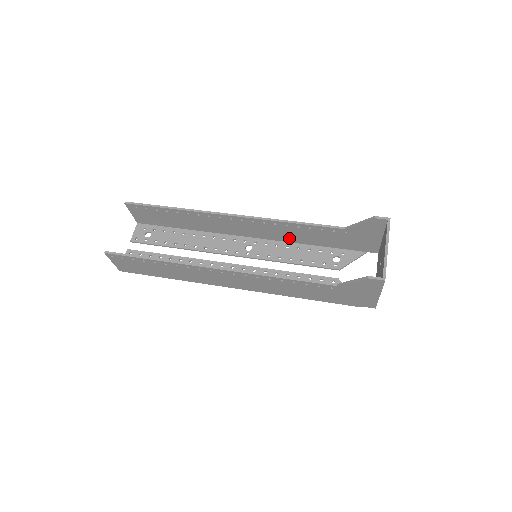
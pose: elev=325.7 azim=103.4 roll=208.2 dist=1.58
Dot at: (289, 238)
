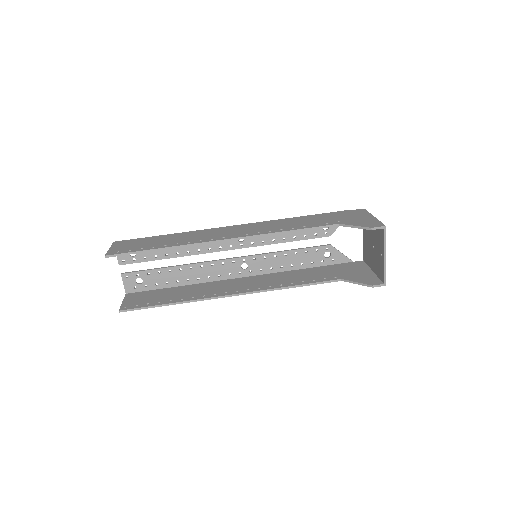
Dot at: occluded
